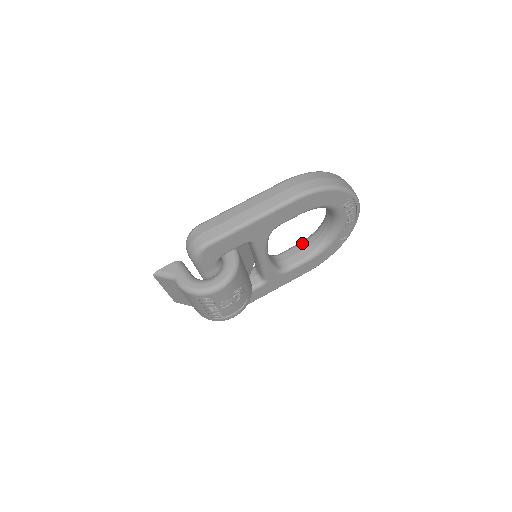
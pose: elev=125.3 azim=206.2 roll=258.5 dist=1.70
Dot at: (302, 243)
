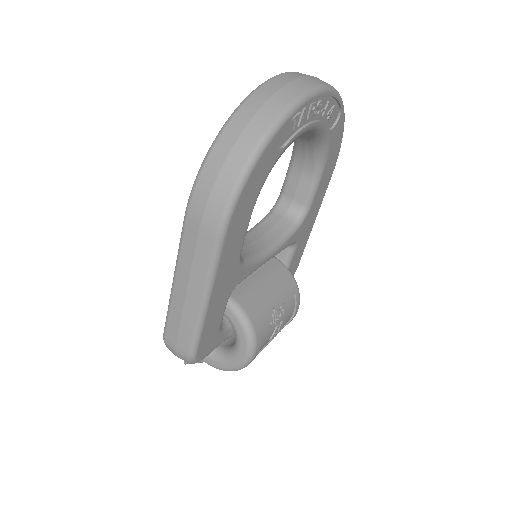
Dot at: (293, 162)
